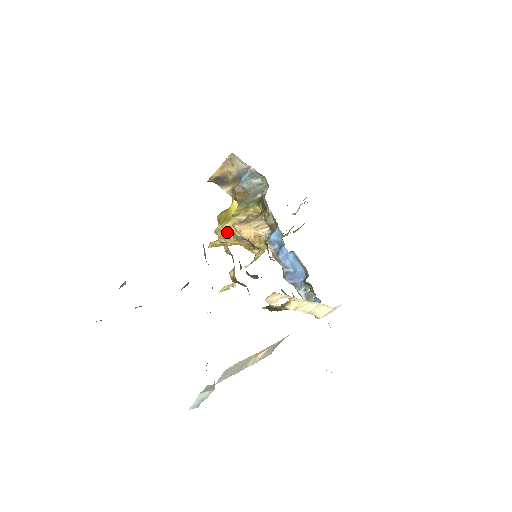
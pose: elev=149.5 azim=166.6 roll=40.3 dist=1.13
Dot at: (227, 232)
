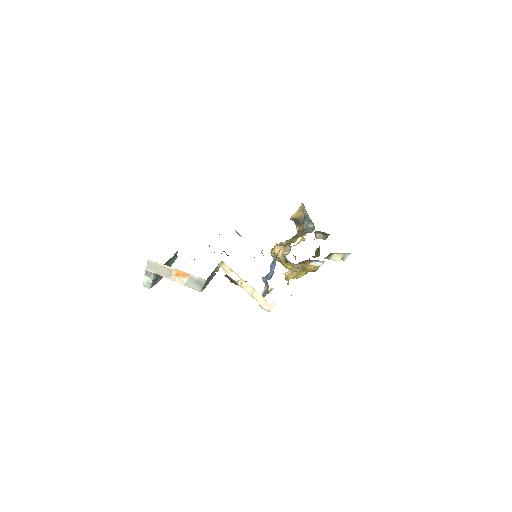
Dot at: (273, 249)
